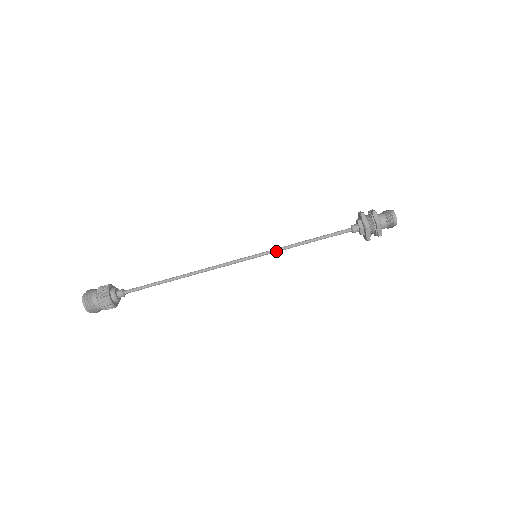
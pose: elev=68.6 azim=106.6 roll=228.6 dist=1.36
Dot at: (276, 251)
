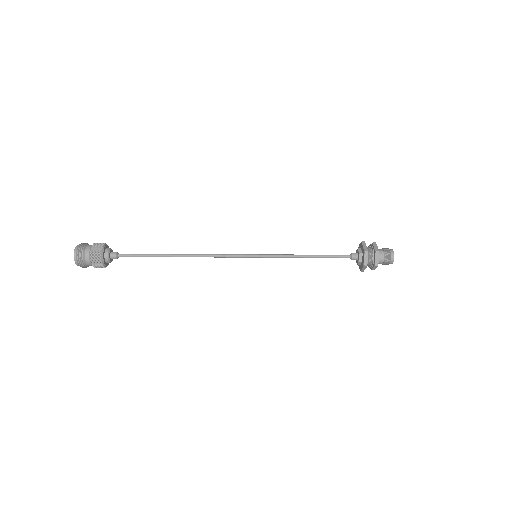
Dot at: (276, 257)
